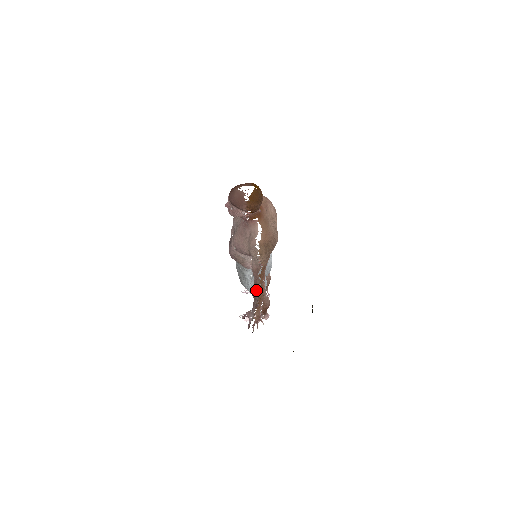
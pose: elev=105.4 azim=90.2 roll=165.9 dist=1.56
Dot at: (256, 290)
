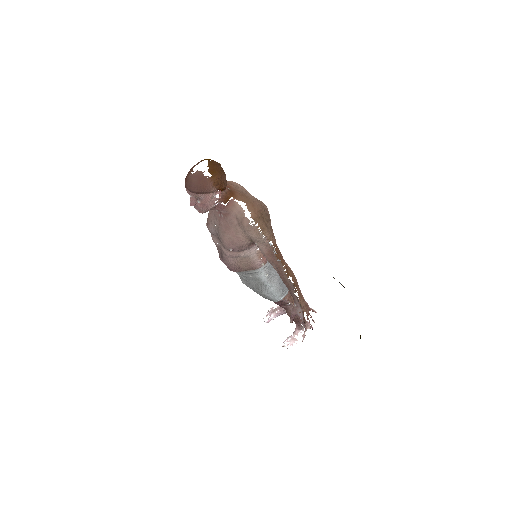
Dot at: (284, 276)
